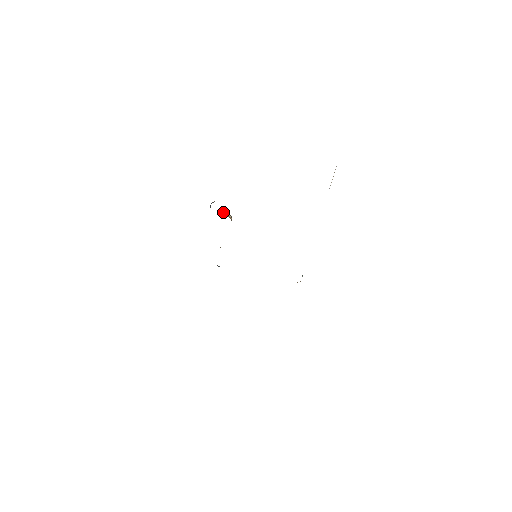
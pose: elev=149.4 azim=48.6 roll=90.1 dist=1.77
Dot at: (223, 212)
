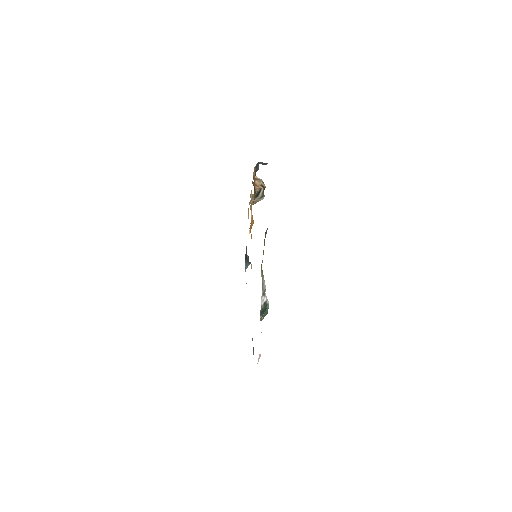
Dot at: occluded
